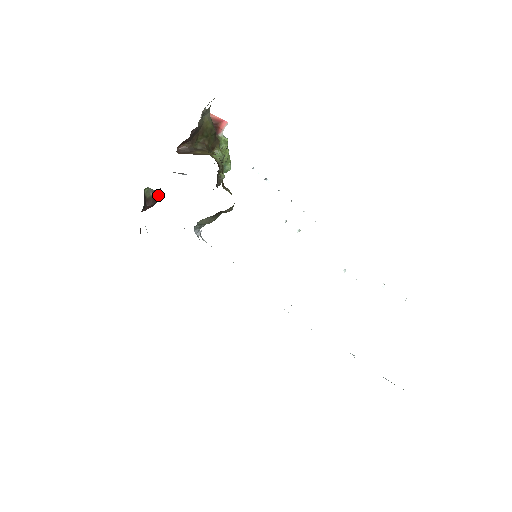
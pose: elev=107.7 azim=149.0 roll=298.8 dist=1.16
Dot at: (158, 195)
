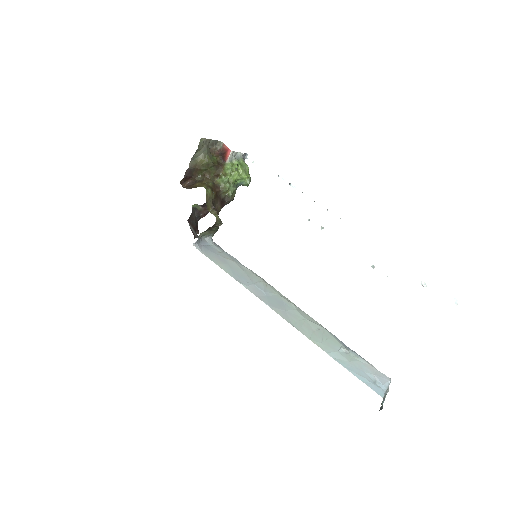
Dot at: occluded
